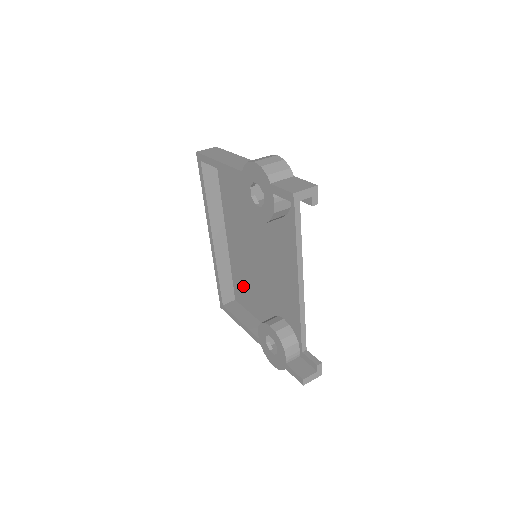
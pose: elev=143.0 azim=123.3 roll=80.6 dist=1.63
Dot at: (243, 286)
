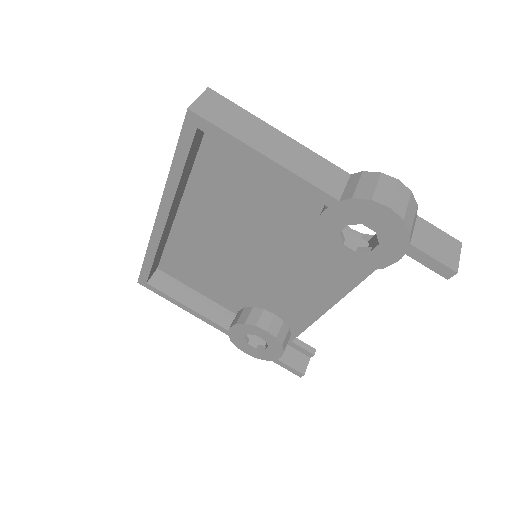
Dot at: (191, 265)
